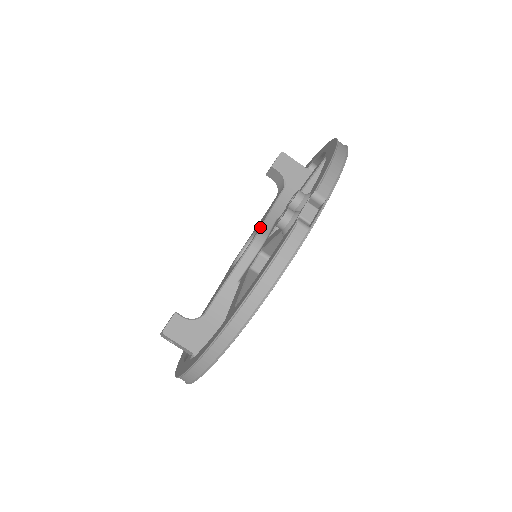
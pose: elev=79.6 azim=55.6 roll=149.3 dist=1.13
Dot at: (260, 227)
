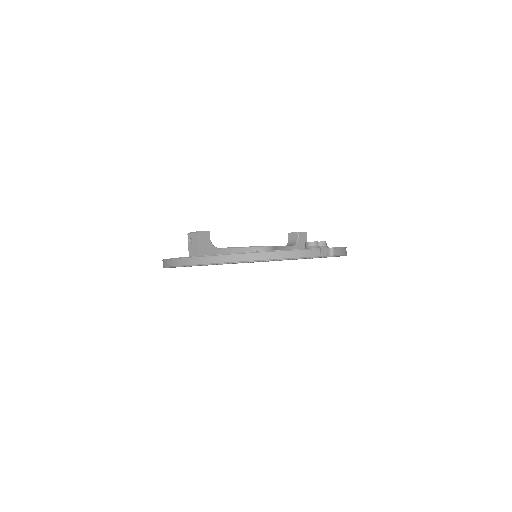
Dot at: occluded
